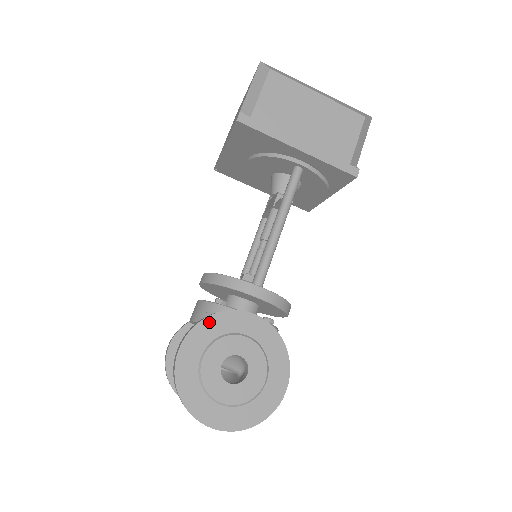
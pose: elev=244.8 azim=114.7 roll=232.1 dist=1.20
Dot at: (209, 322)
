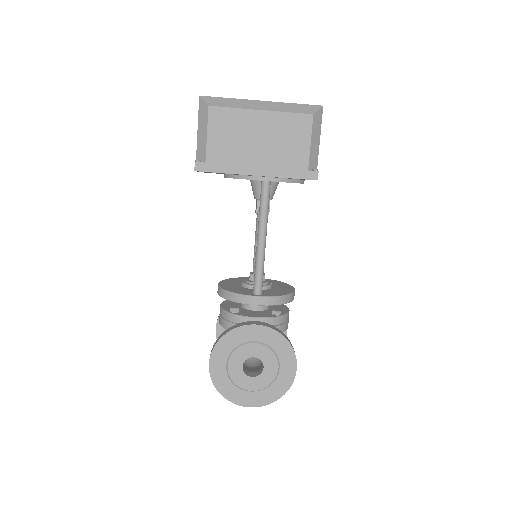
Dot at: (224, 340)
